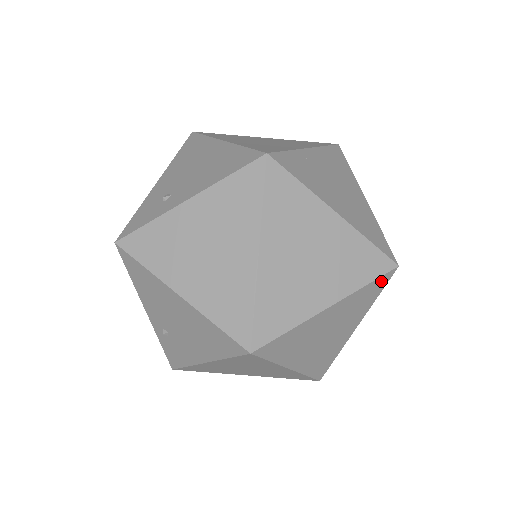
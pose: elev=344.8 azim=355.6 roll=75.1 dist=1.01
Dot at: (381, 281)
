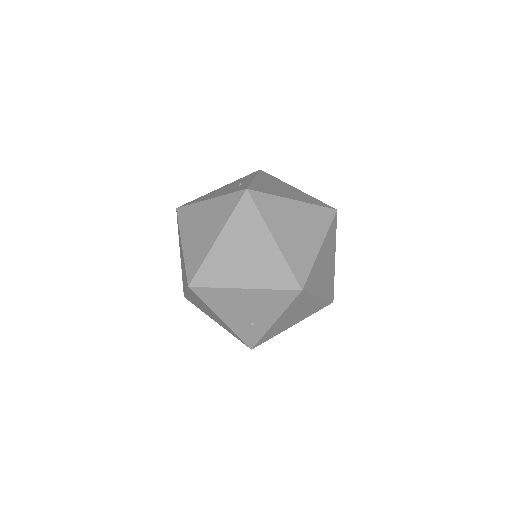
Dot at: occluded
